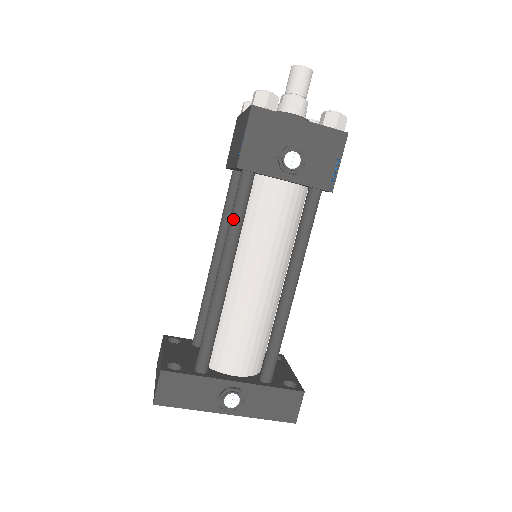
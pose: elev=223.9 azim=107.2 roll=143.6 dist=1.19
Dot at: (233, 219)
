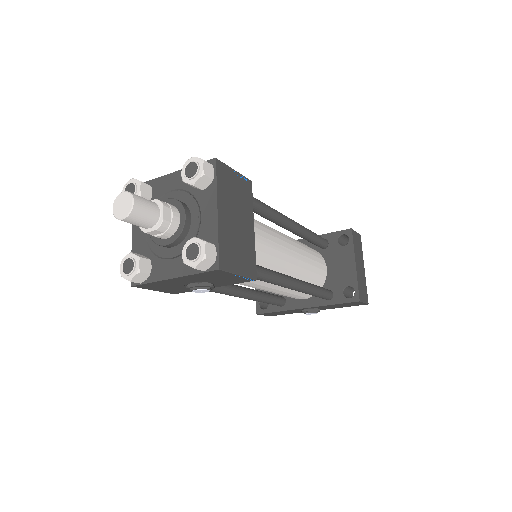
Dot at: (210, 291)
